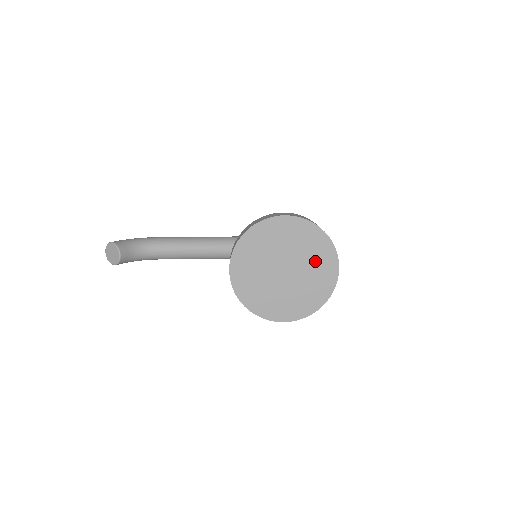
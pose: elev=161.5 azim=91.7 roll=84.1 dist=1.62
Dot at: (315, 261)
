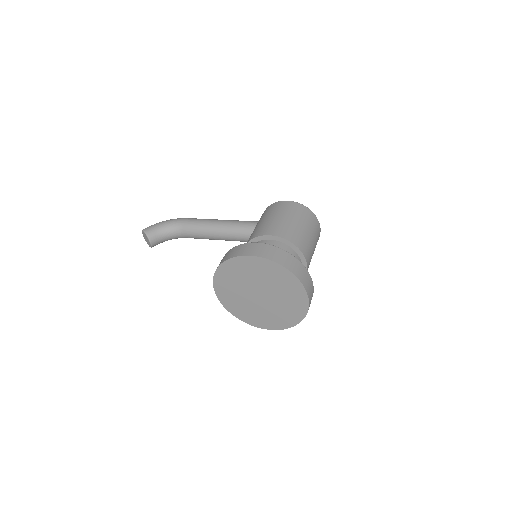
Dot at: (285, 292)
